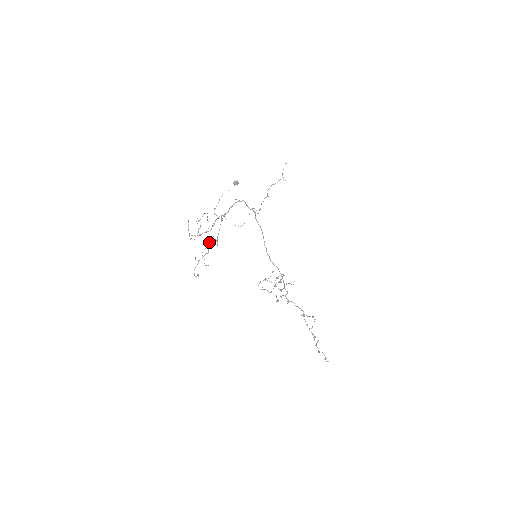
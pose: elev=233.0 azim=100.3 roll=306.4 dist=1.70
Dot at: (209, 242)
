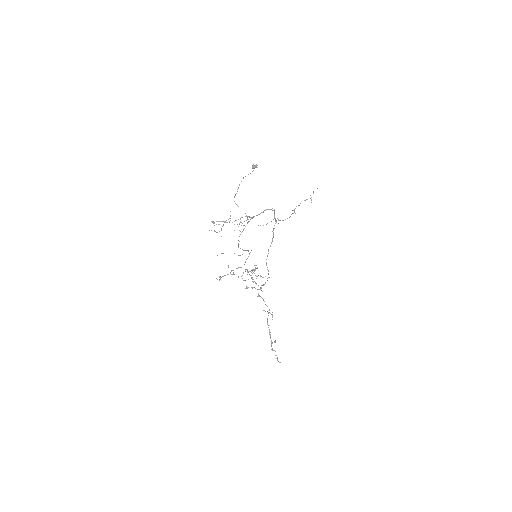
Dot at: occluded
